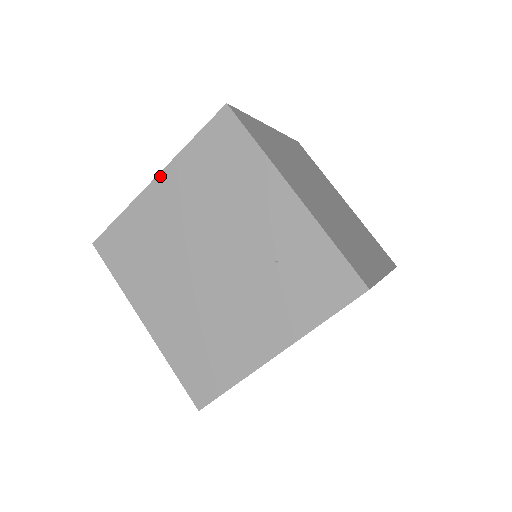
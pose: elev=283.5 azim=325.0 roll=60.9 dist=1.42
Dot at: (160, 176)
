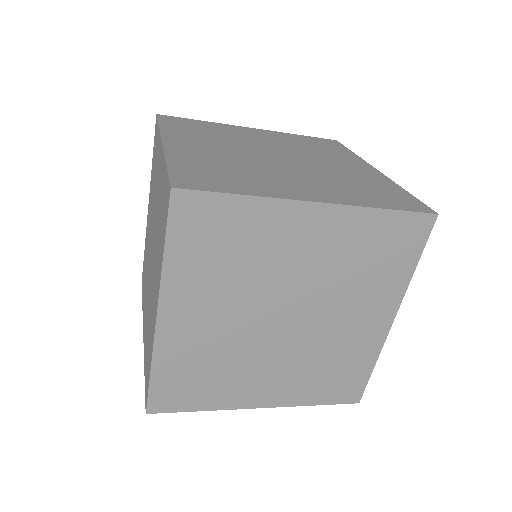
Dot at: (327, 207)
